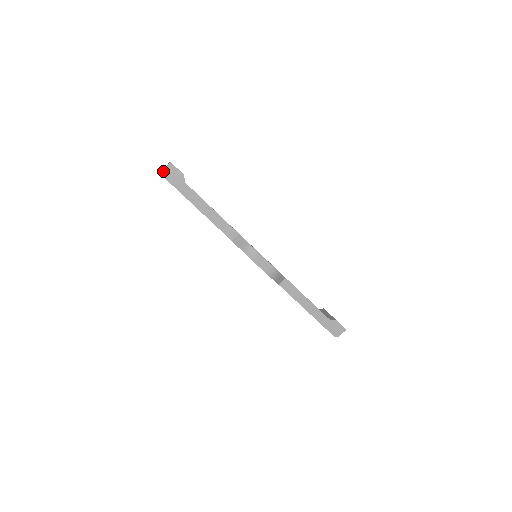
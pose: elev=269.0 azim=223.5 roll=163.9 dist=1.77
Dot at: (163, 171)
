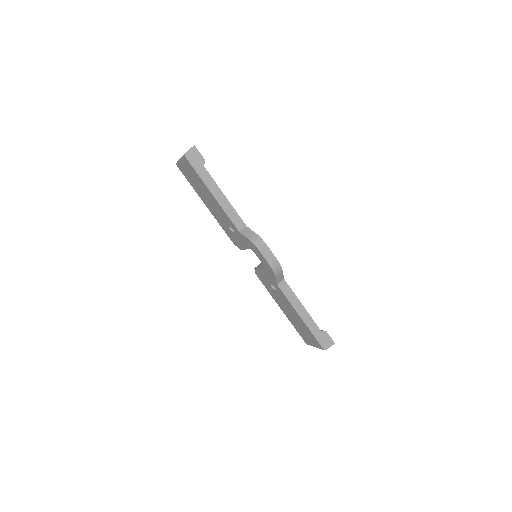
Dot at: (186, 152)
